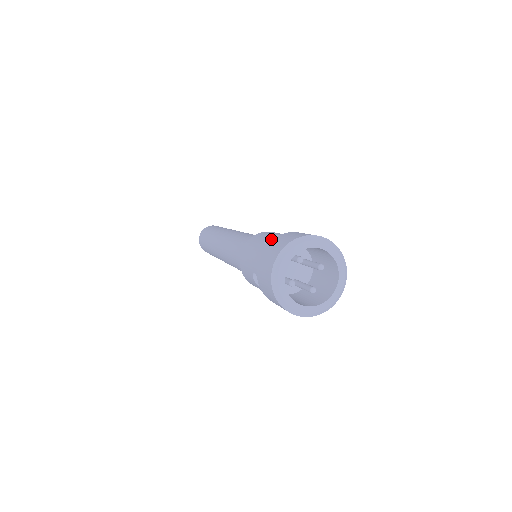
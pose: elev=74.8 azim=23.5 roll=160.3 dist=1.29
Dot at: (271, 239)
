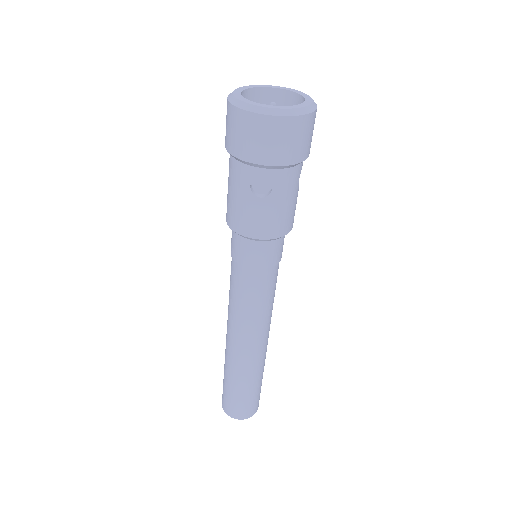
Dot at: occluded
